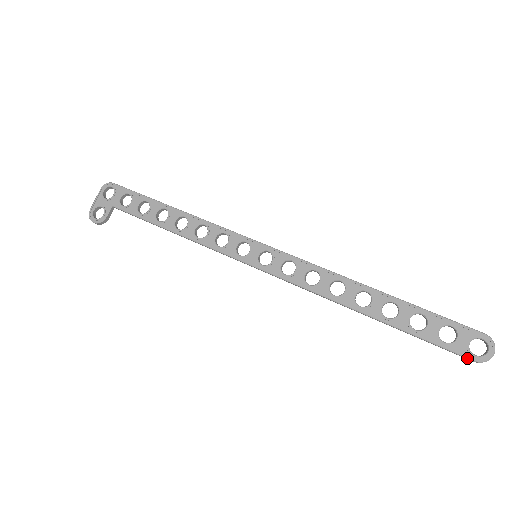
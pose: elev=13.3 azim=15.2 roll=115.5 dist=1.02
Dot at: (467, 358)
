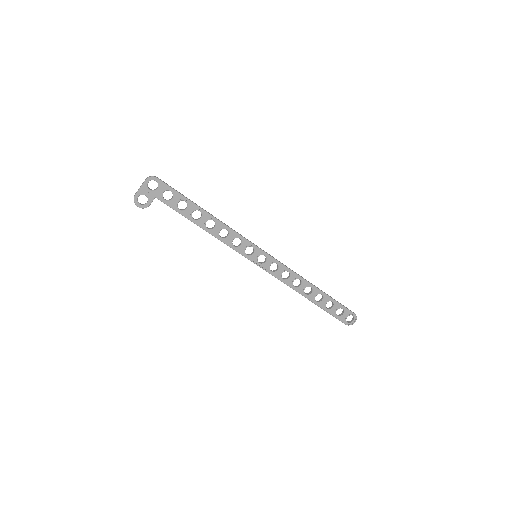
Dot at: (344, 323)
